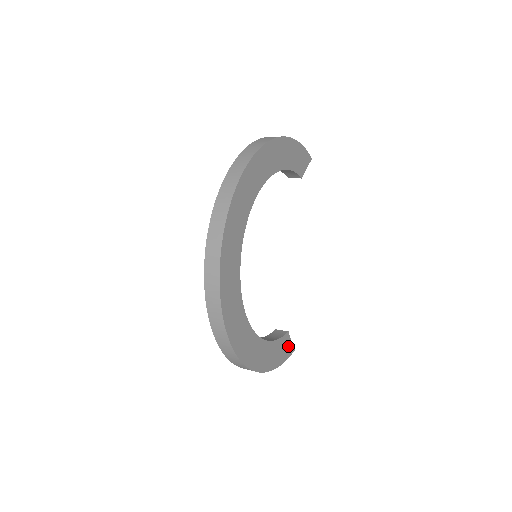
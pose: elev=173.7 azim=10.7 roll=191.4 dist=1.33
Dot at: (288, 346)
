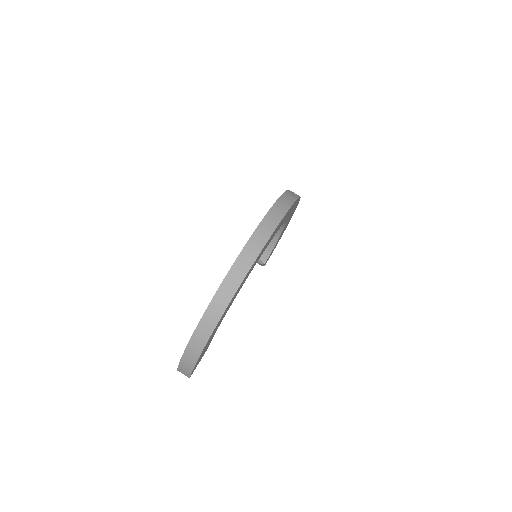
Dot at: (198, 363)
